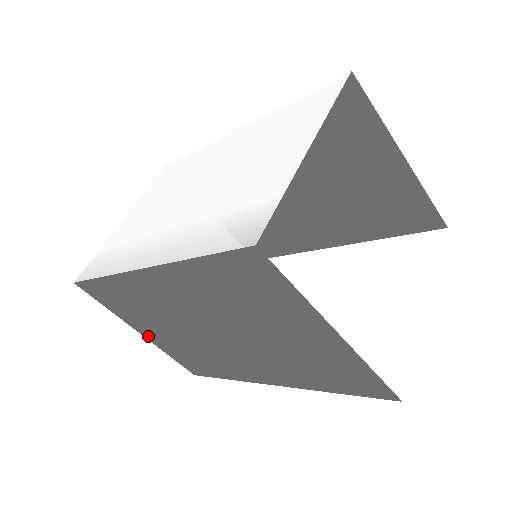
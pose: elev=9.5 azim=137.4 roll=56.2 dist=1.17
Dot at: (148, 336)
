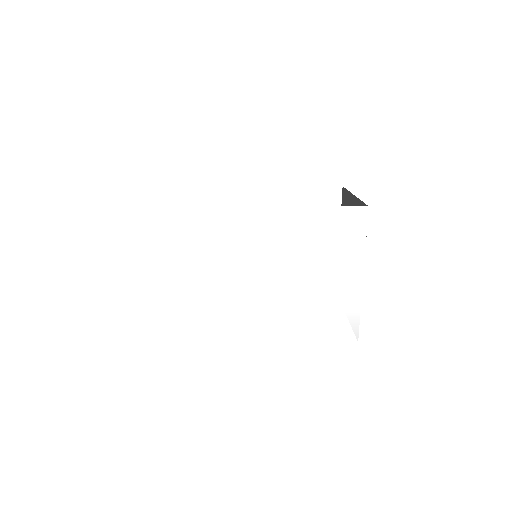
Dot at: occluded
